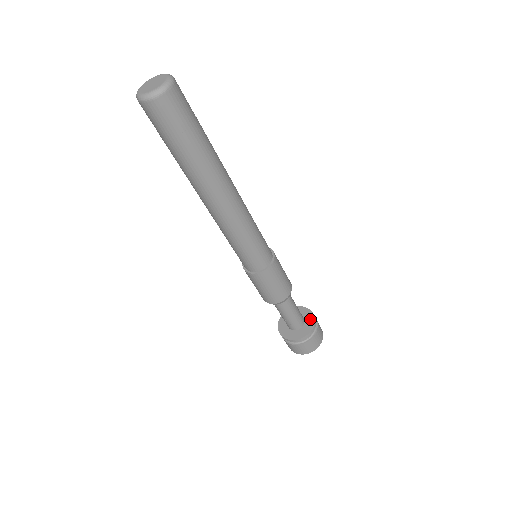
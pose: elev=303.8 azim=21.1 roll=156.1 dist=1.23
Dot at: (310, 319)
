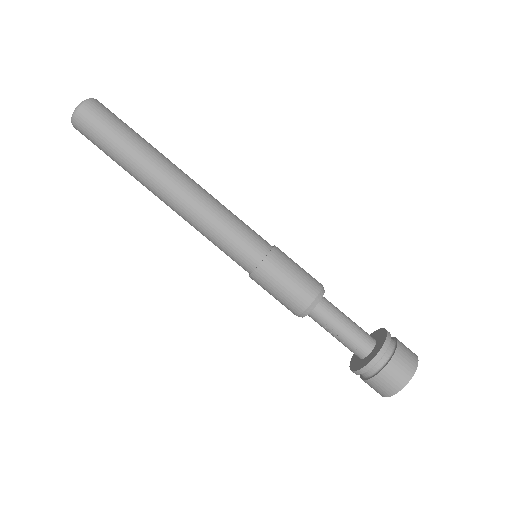
Dot at: (381, 335)
